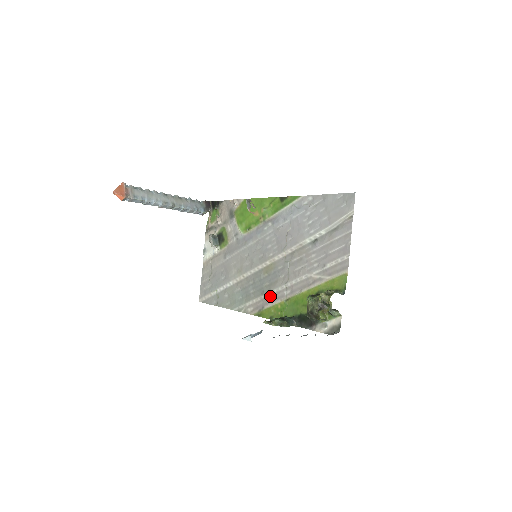
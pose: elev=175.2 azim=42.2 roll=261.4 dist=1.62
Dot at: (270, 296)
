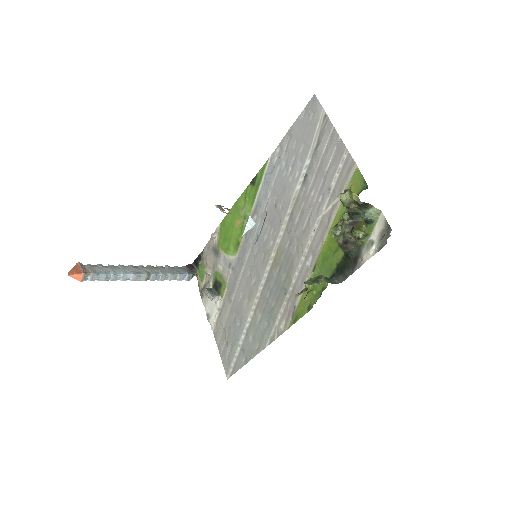
Dot at: (294, 285)
